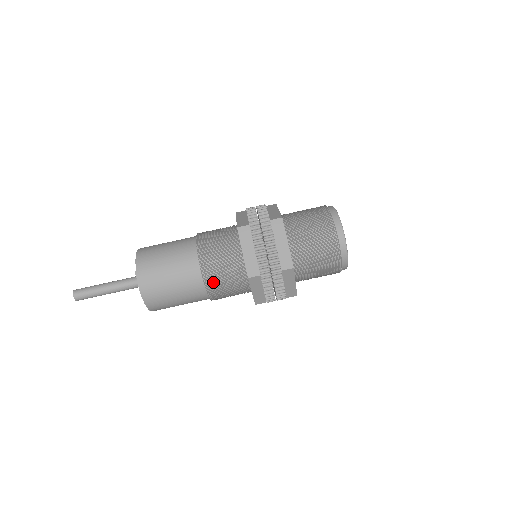
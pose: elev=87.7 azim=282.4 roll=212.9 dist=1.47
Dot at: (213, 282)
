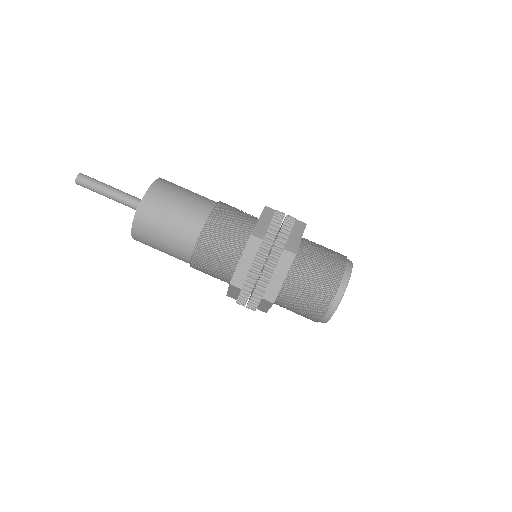
Dot at: (200, 261)
